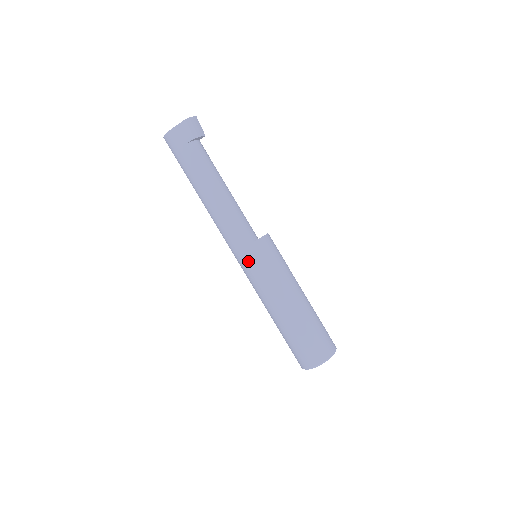
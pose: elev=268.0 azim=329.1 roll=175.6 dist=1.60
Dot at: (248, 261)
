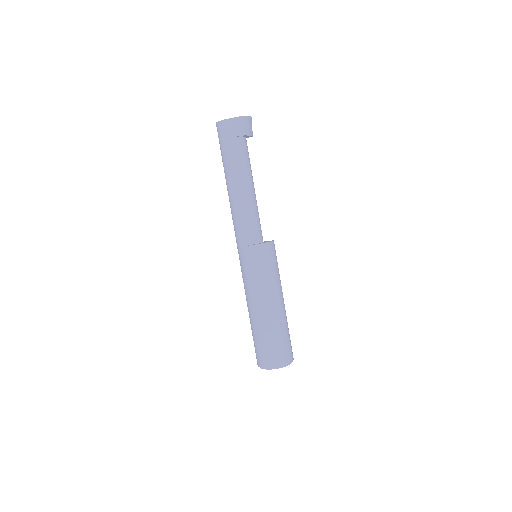
Dot at: (250, 258)
